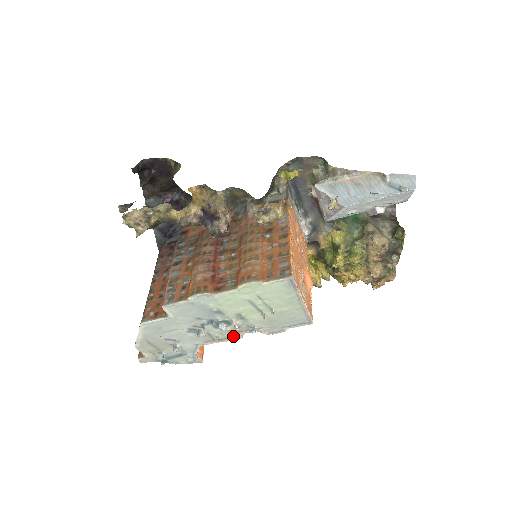
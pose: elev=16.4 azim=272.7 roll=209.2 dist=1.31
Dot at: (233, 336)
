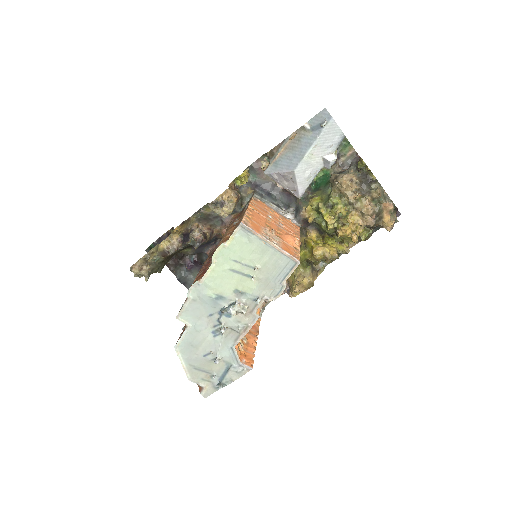
Dot at: (251, 319)
